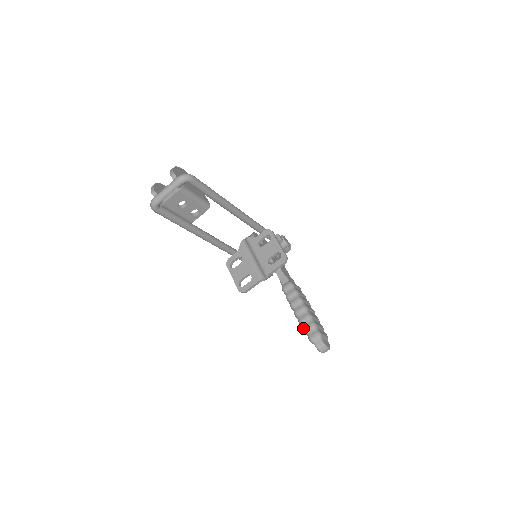
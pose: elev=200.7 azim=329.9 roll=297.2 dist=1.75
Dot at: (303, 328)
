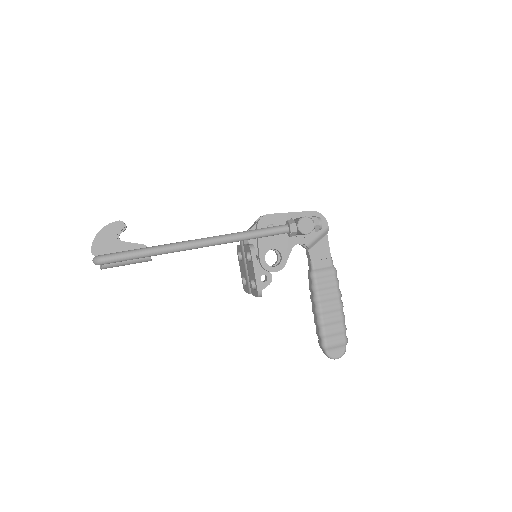
Dot at: (316, 329)
